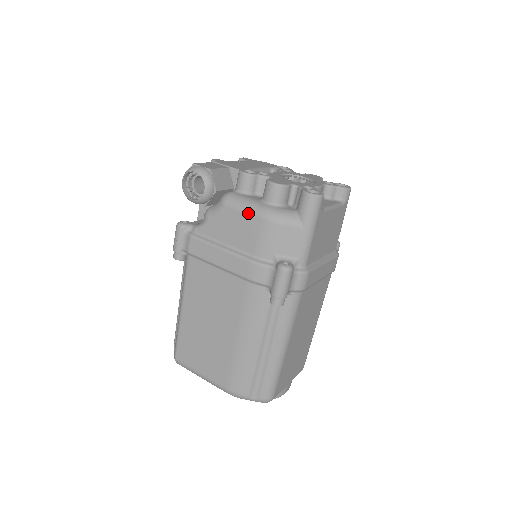
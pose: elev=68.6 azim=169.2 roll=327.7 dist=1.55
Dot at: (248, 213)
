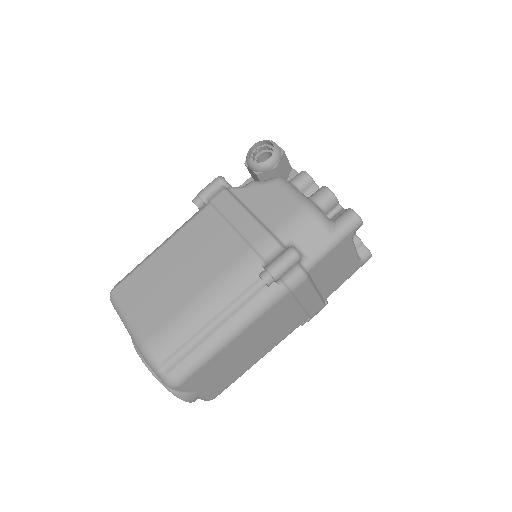
Dot at: (292, 196)
